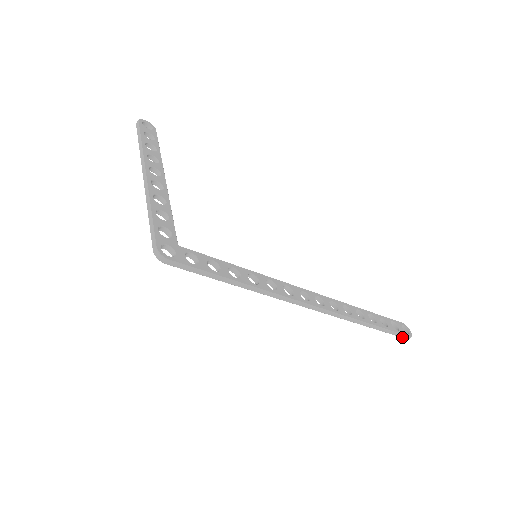
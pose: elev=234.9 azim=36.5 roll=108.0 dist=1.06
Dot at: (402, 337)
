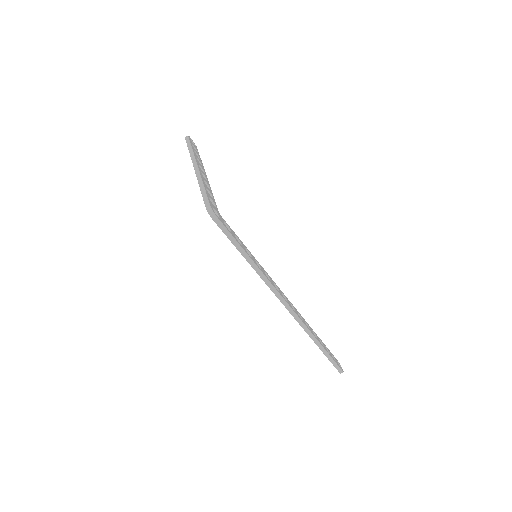
Dot at: (337, 369)
